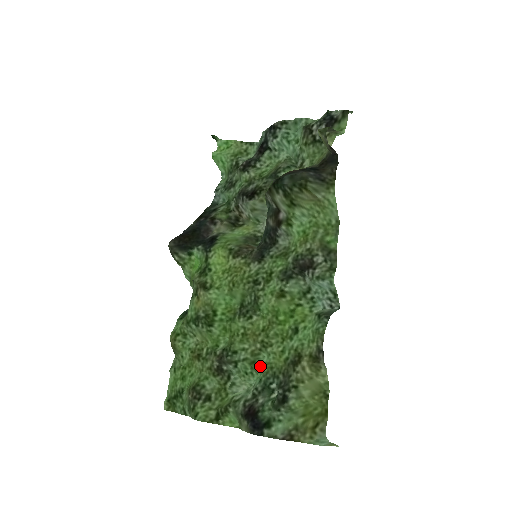
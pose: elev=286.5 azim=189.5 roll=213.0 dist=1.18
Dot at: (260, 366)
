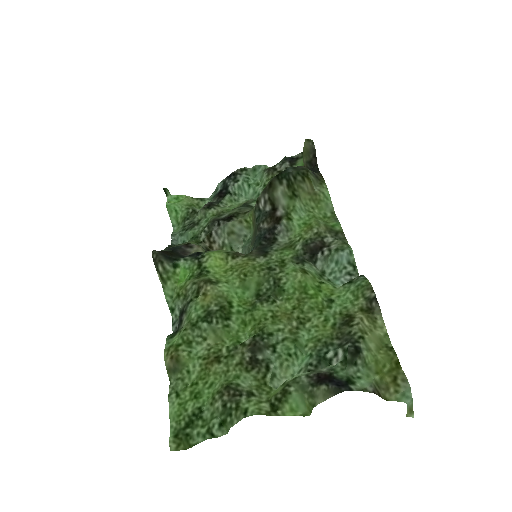
Dot at: (302, 345)
